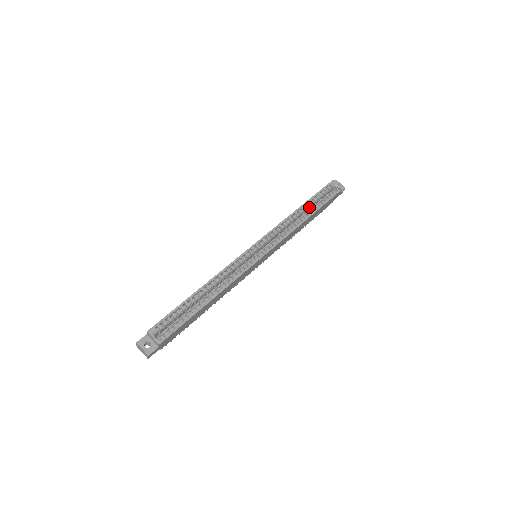
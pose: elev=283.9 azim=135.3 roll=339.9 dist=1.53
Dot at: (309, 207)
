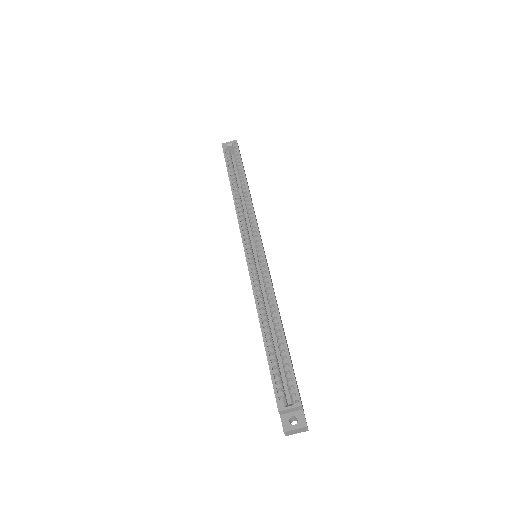
Dot at: (236, 180)
